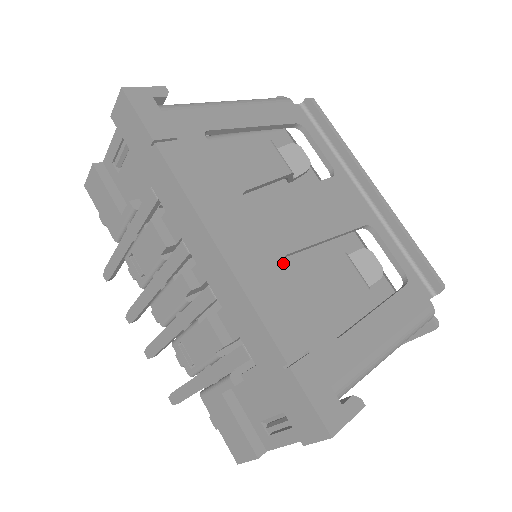
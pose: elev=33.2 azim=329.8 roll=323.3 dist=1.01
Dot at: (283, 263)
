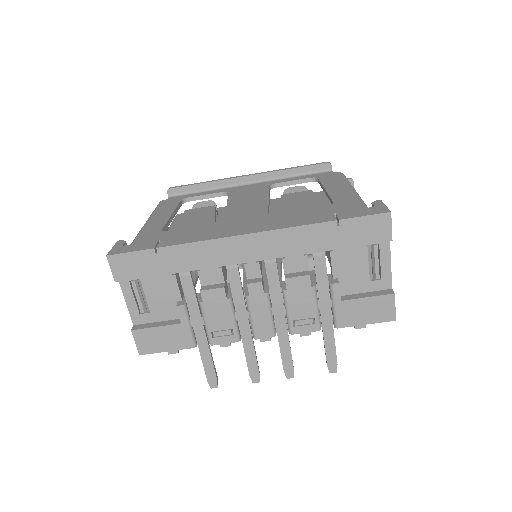
Dot at: (273, 215)
